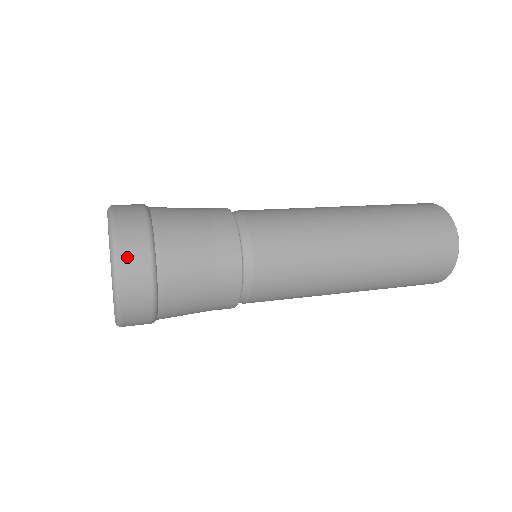
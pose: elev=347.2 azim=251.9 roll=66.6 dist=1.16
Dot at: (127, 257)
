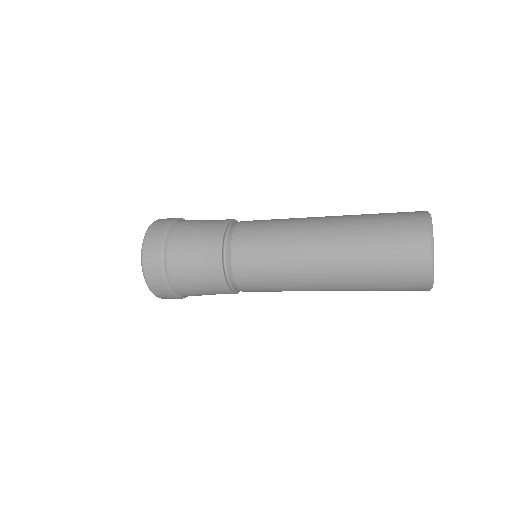
Dot at: (153, 283)
